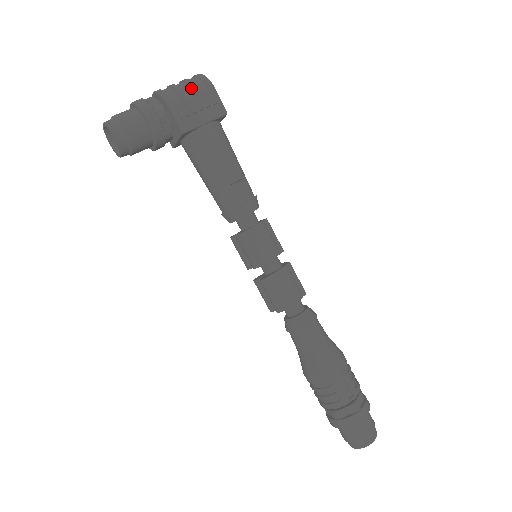
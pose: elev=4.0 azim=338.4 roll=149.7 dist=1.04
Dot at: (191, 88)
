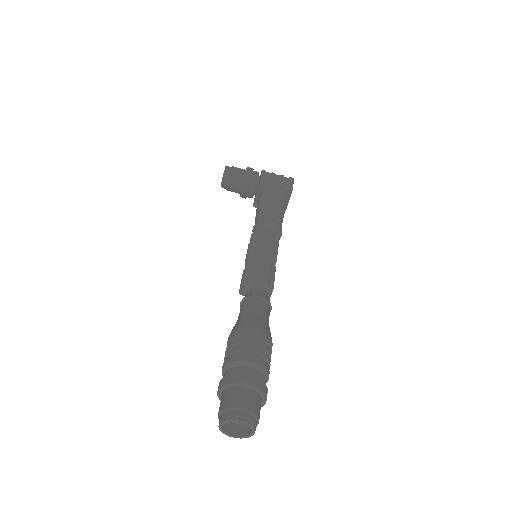
Dot at: (281, 176)
